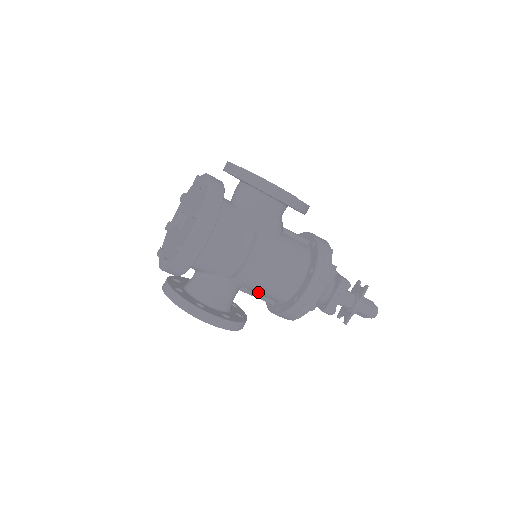
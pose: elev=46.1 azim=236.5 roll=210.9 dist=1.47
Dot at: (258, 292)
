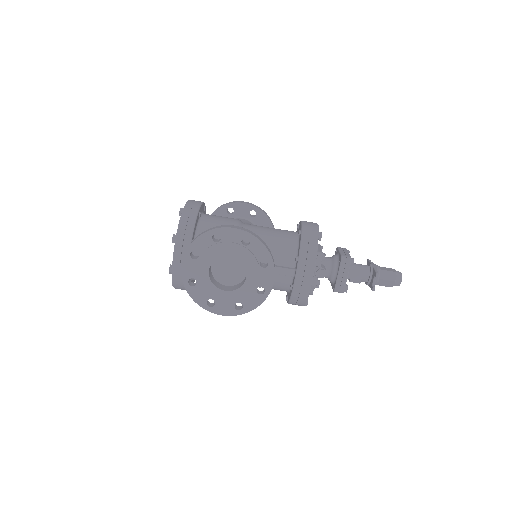
Dot at: occluded
